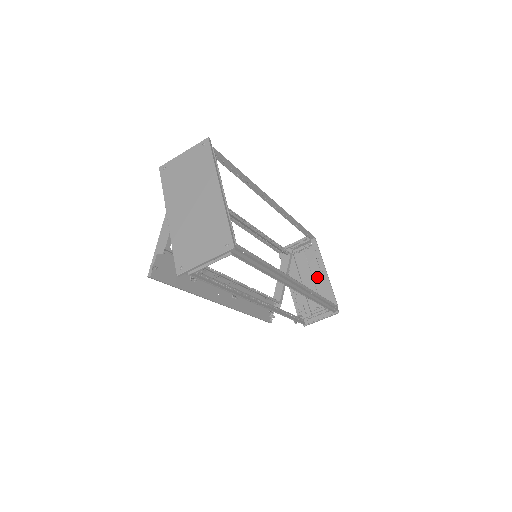
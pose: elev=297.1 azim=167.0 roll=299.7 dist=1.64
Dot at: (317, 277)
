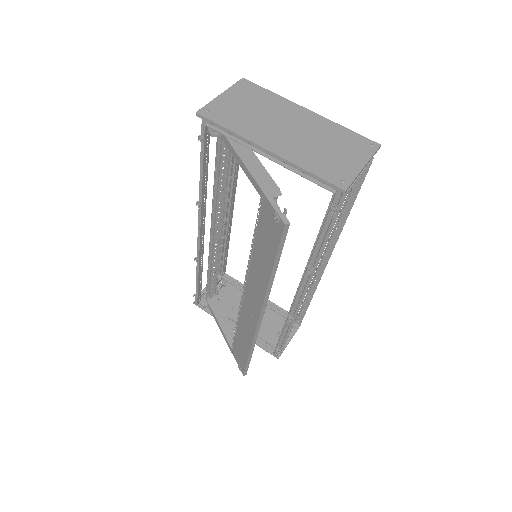
Dot at: occluded
